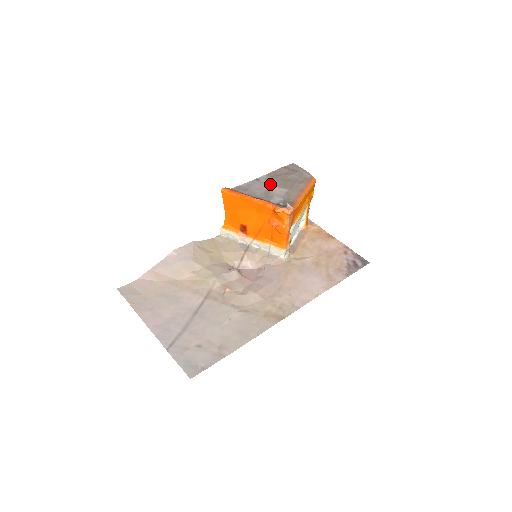
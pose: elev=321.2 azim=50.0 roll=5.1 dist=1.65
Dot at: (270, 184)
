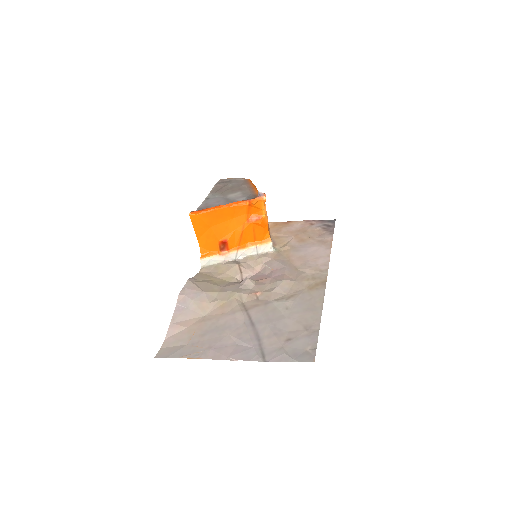
Dot at: (222, 196)
